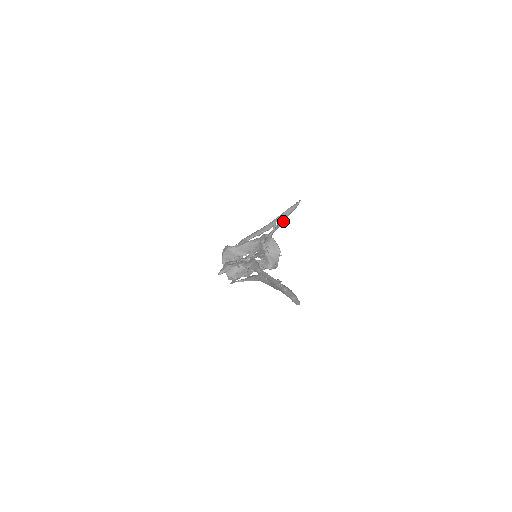
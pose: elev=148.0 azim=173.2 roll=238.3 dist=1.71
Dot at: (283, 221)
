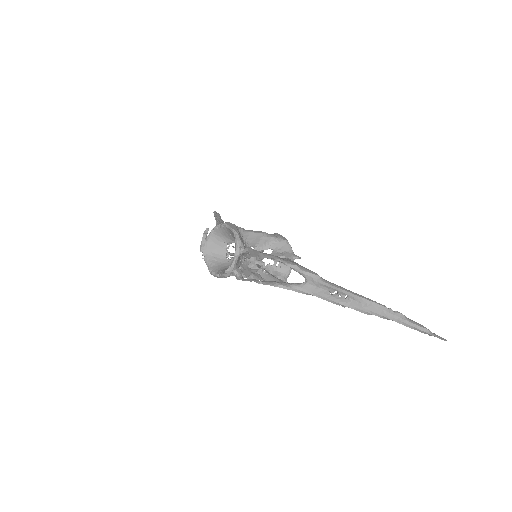
Dot at: occluded
